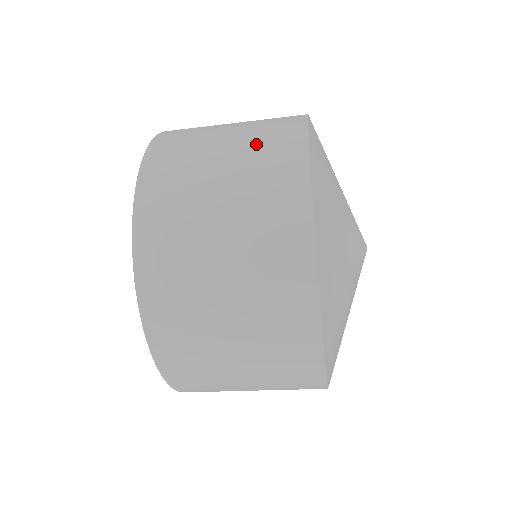
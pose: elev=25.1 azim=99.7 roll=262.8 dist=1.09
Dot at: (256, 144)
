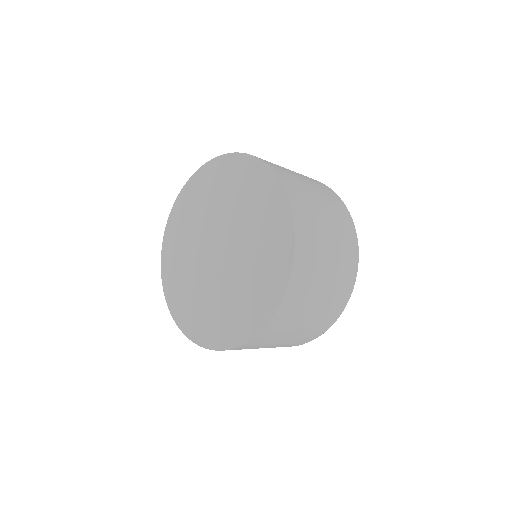
Dot at: (342, 253)
